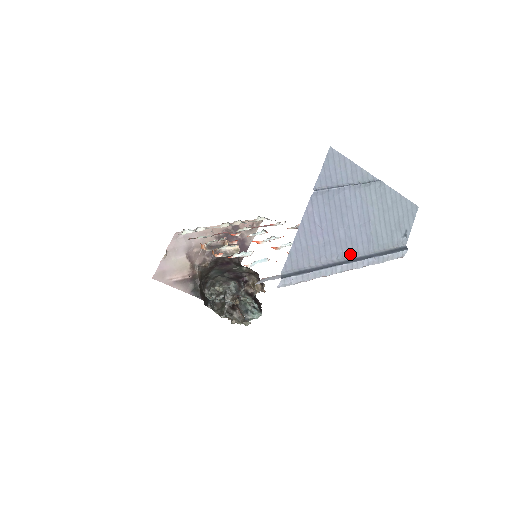
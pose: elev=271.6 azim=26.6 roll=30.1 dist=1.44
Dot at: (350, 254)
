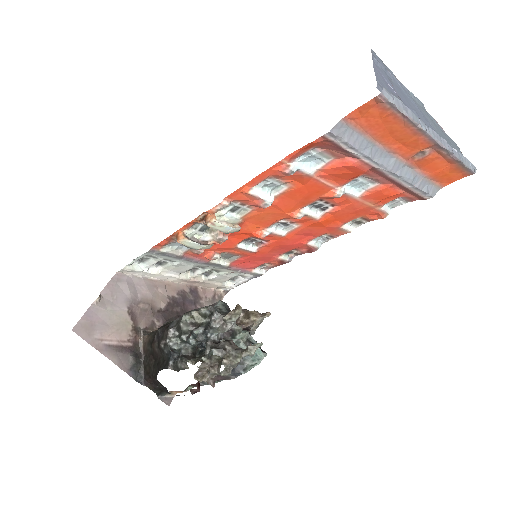
Dot at: occluded
